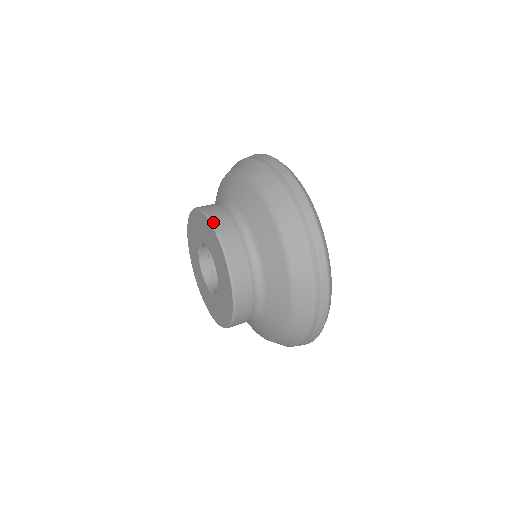
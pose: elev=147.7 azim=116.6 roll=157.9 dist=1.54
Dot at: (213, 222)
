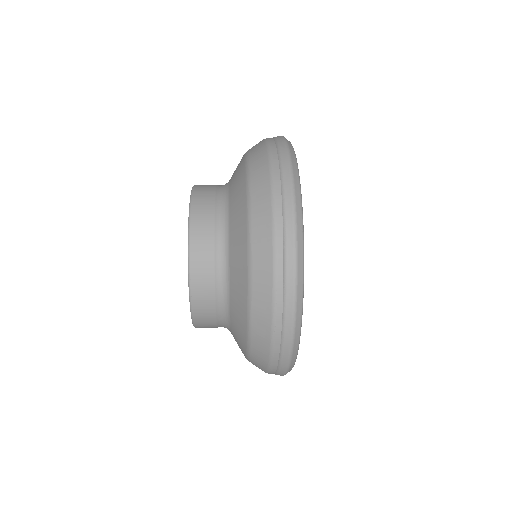
Dot at: occluded
